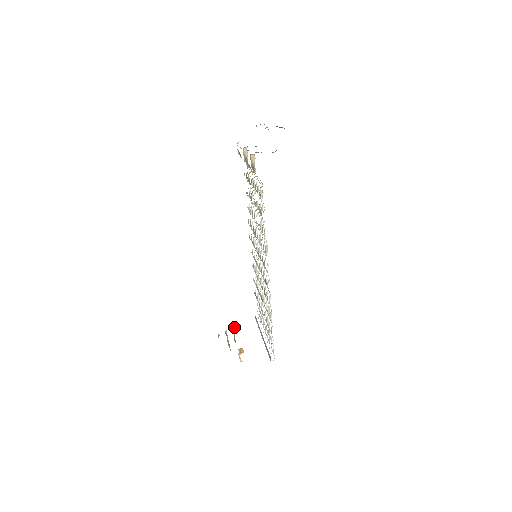
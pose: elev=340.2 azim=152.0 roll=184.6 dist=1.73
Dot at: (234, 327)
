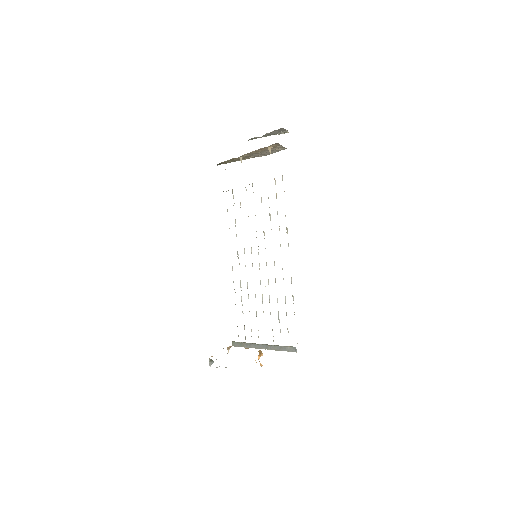
Dot at: (228, 348)
